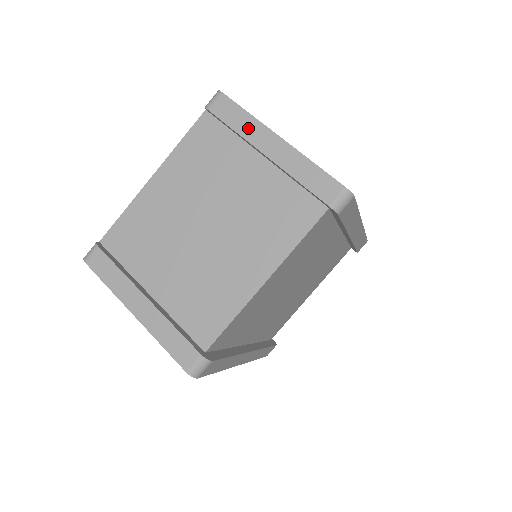
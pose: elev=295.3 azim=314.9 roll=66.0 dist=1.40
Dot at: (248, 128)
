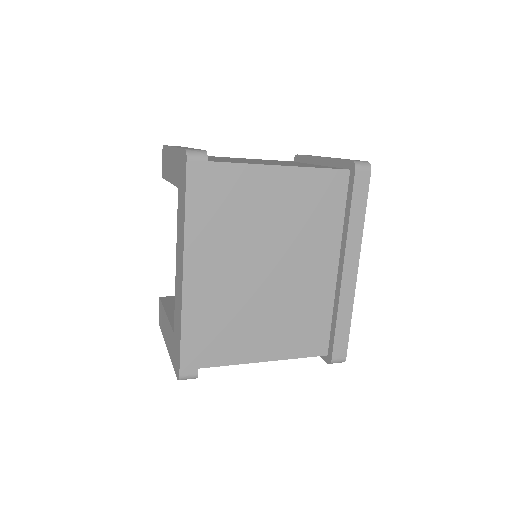
Dot at: occluded
